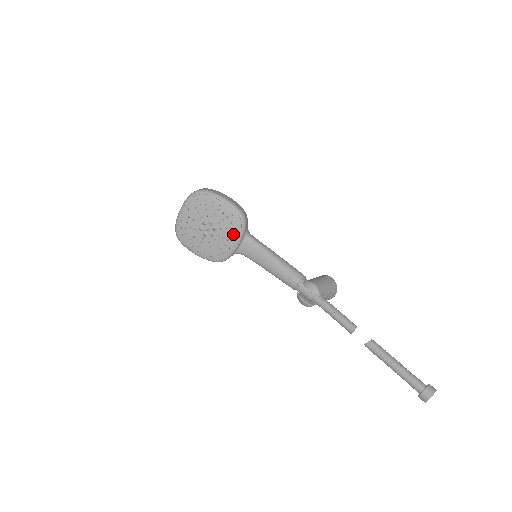
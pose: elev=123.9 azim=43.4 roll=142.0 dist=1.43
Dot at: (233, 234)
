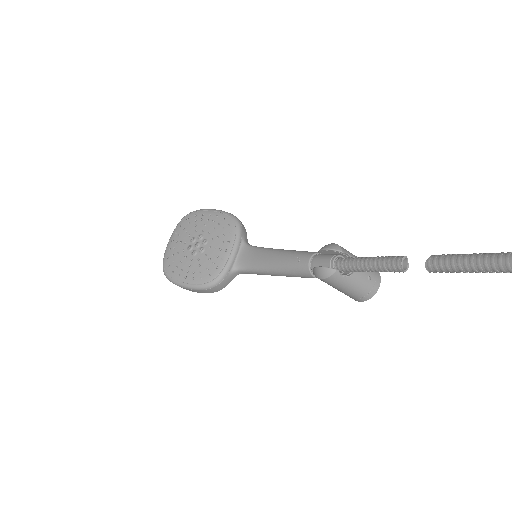
Dot at: (226, 240)
